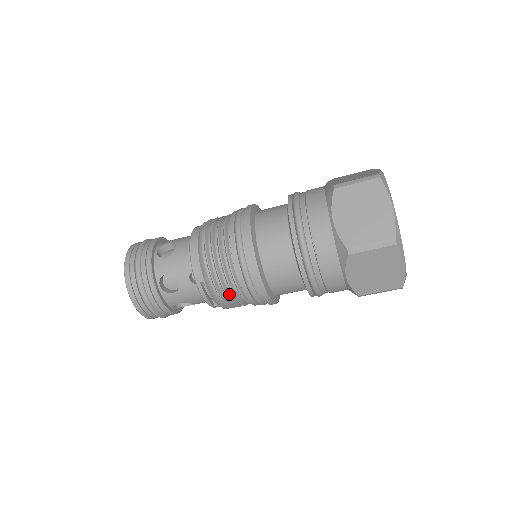
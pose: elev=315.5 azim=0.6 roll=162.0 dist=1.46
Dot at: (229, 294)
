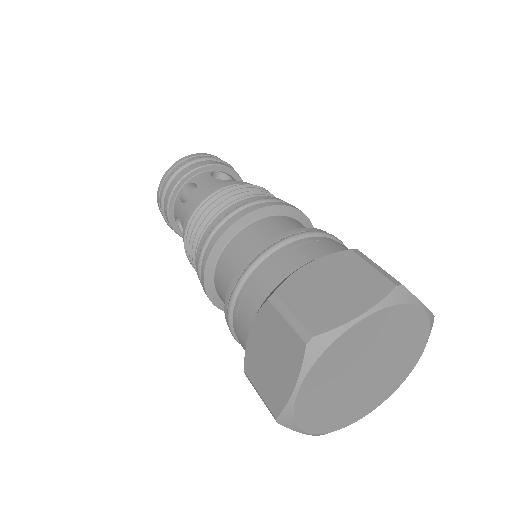
Dot at: occluded
